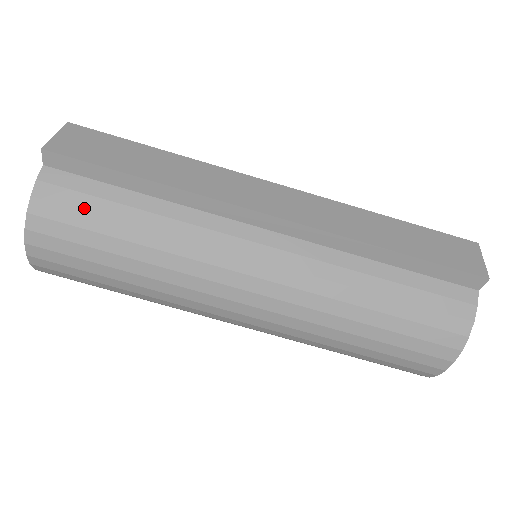
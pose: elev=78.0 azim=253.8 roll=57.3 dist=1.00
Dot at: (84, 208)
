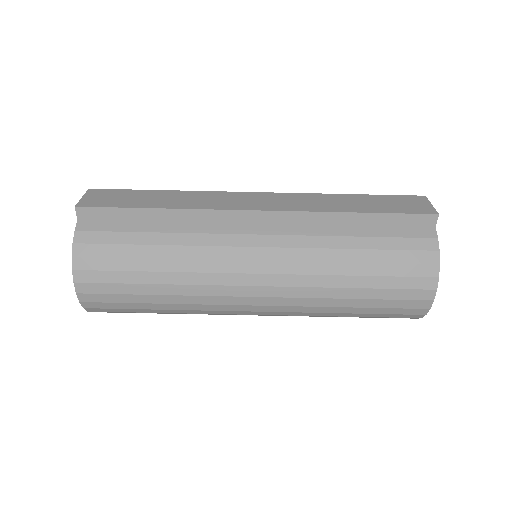
Dot at: (114, 242)
